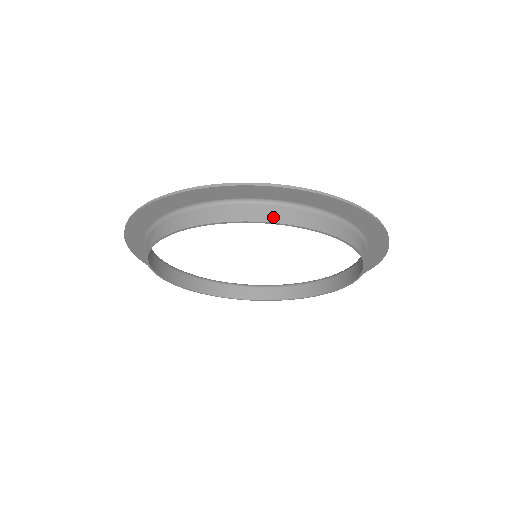
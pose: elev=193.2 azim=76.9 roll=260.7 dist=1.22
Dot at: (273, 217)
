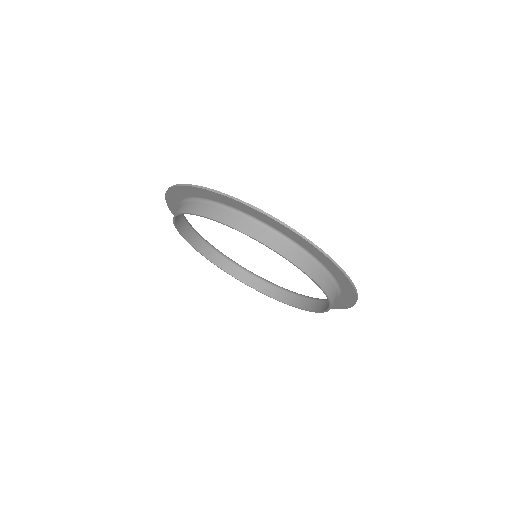
Dot at: (320, 281)
